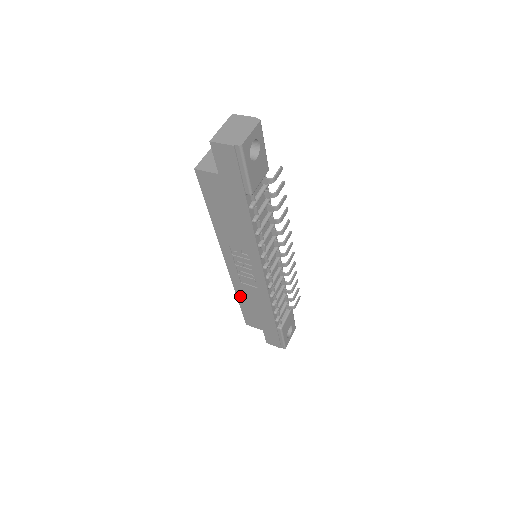
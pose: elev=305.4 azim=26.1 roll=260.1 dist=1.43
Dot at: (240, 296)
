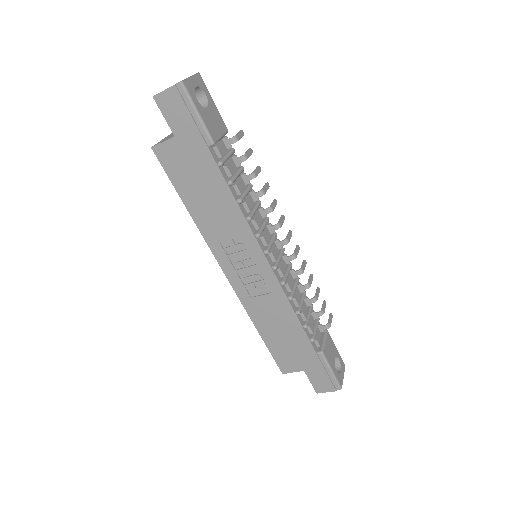
Dot at: (258, 323)
